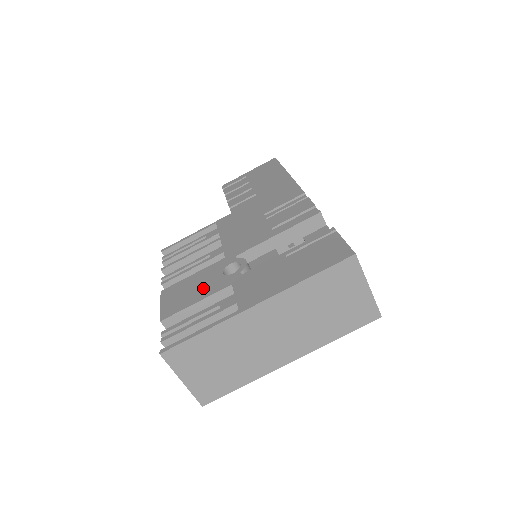
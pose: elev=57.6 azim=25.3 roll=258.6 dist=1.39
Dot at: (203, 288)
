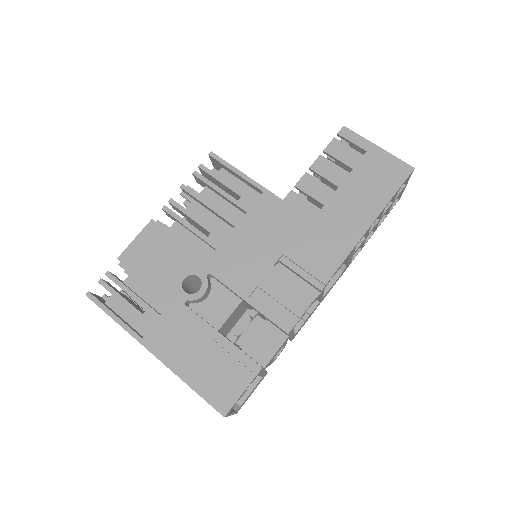
Dot at: (162, 272)
